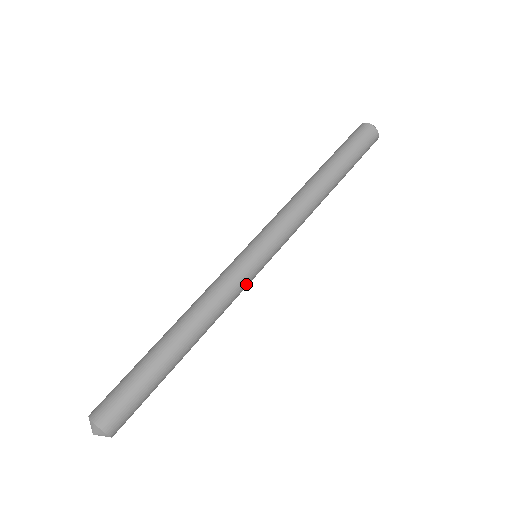
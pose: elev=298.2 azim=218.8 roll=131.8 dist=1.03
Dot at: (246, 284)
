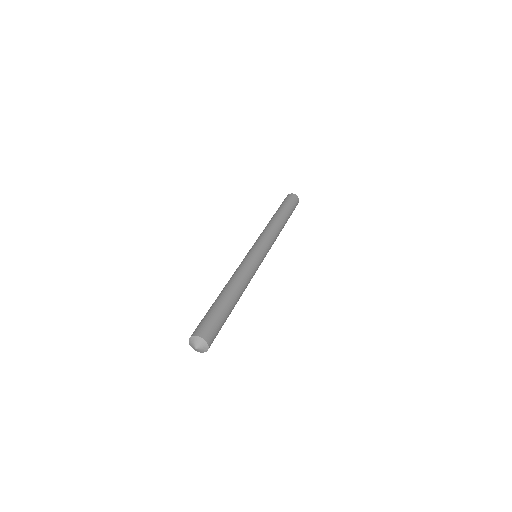
Dot at: occluded
